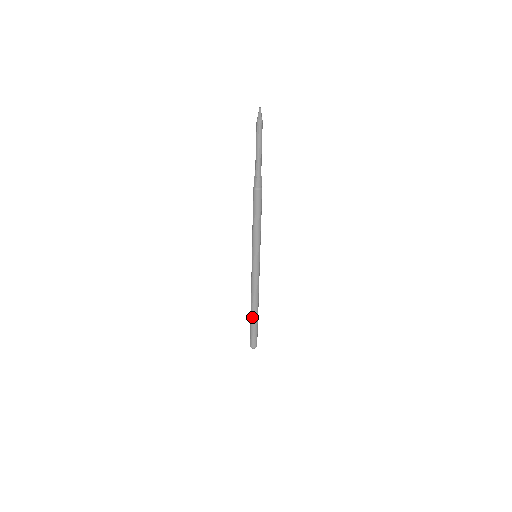
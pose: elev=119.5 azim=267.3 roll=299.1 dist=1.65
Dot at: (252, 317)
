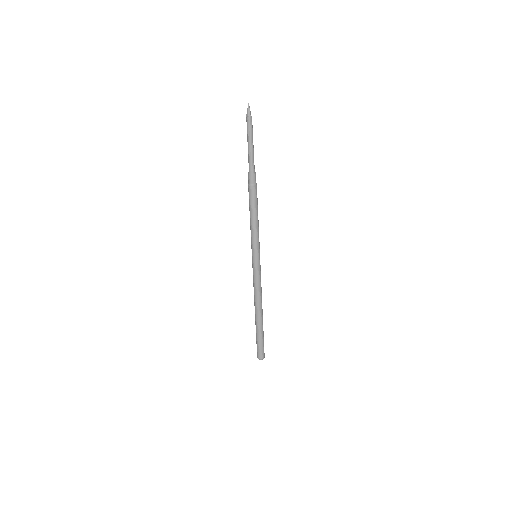
Dot at: (259, 324)
